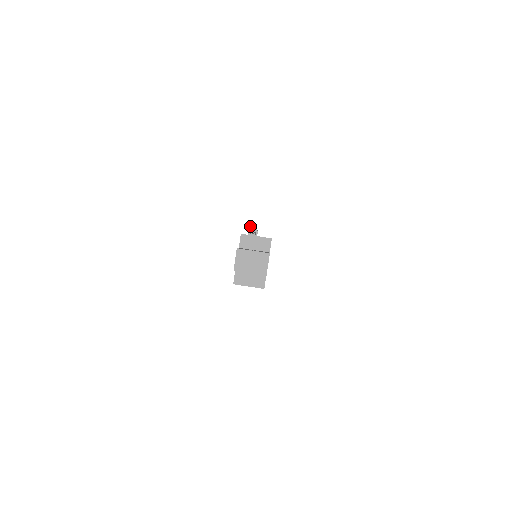
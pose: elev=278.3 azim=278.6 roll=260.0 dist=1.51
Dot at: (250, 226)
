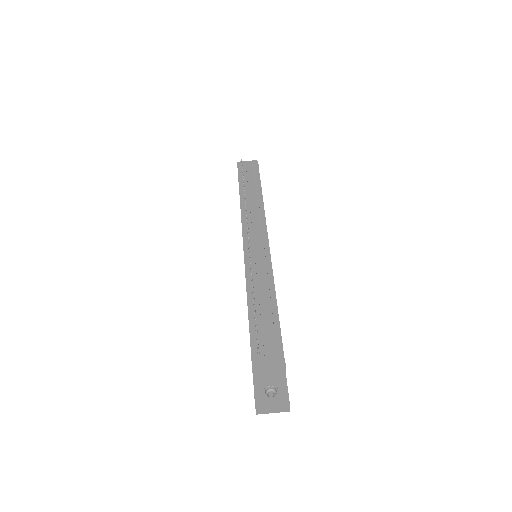
Dot at: (258, 350)
